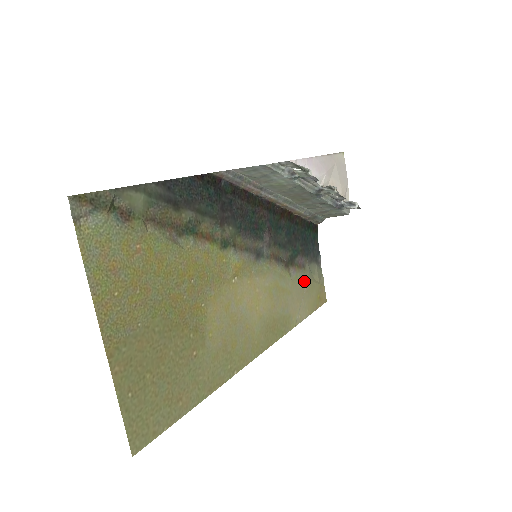
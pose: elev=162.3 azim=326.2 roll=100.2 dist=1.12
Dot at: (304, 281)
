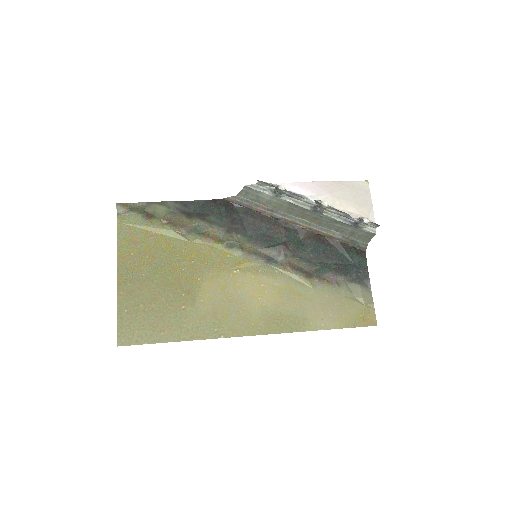
Dot at: (336, 296)
